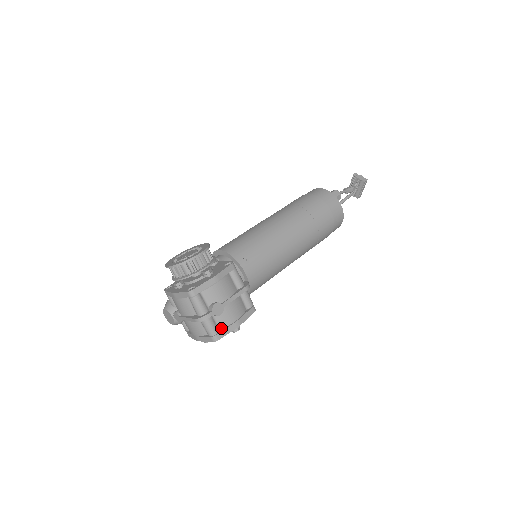
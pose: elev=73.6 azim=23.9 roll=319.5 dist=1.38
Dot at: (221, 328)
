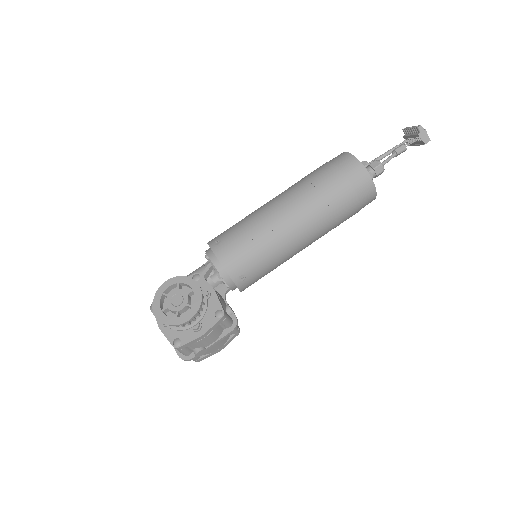
Dot at: occluded
